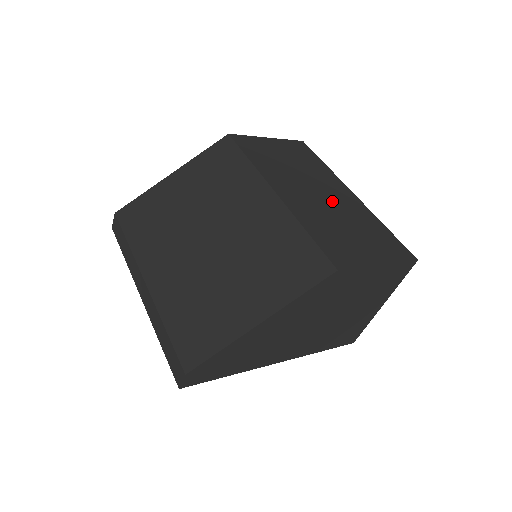
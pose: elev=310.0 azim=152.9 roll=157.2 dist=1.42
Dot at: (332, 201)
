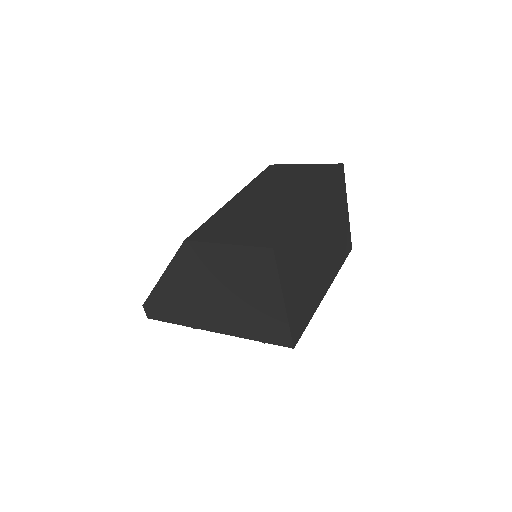
Dot at: (274, 204)
